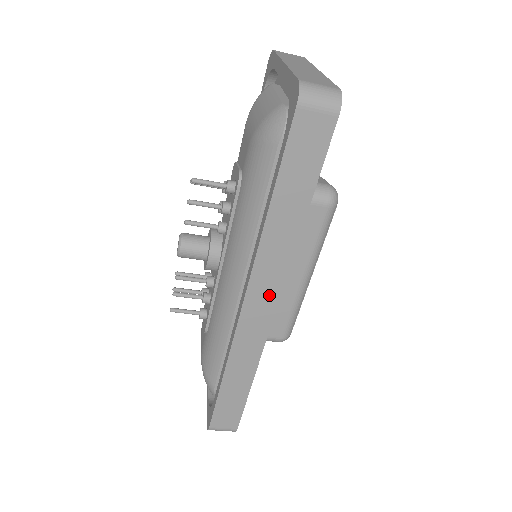
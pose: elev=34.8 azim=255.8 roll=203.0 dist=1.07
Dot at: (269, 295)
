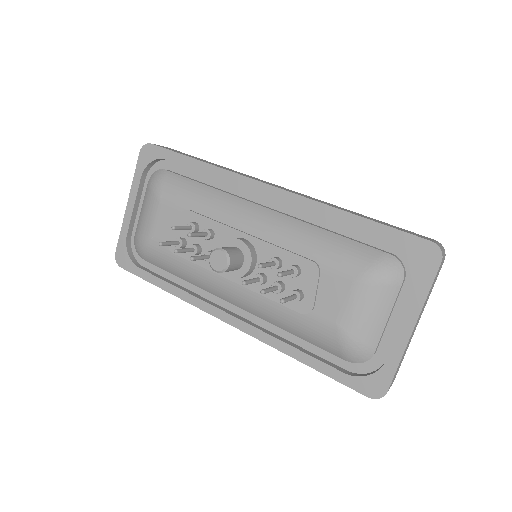
Dot at: occluded
